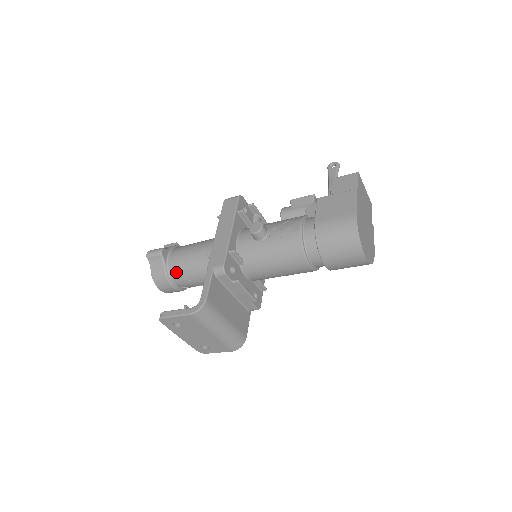
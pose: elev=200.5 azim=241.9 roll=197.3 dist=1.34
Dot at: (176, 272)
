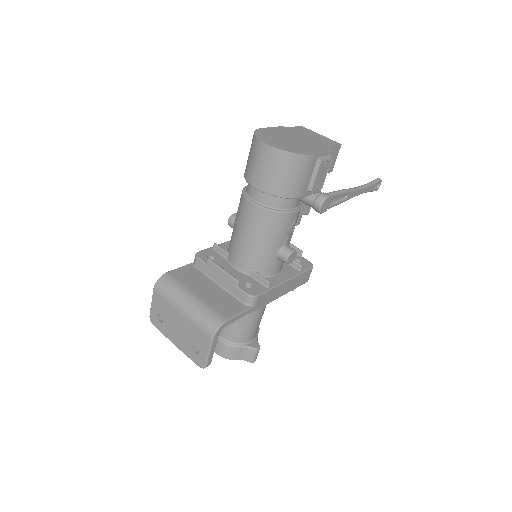
Dot at: occluded
